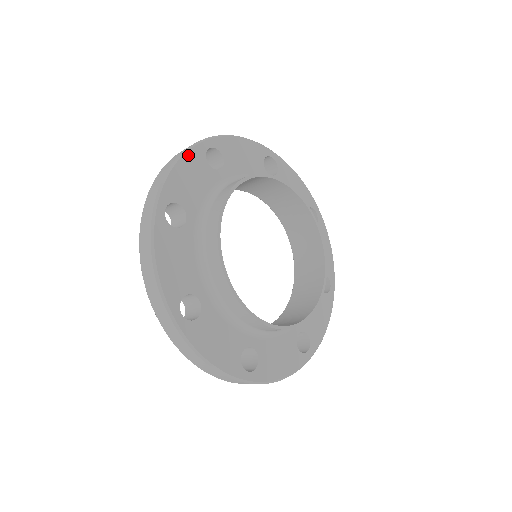
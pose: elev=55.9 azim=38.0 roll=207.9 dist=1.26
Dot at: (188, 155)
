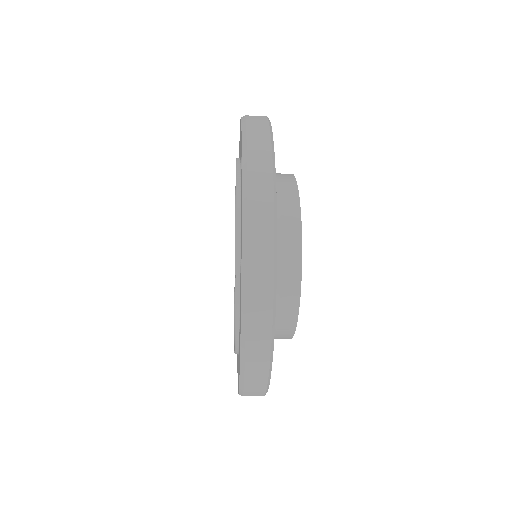
Dot at: occluded
